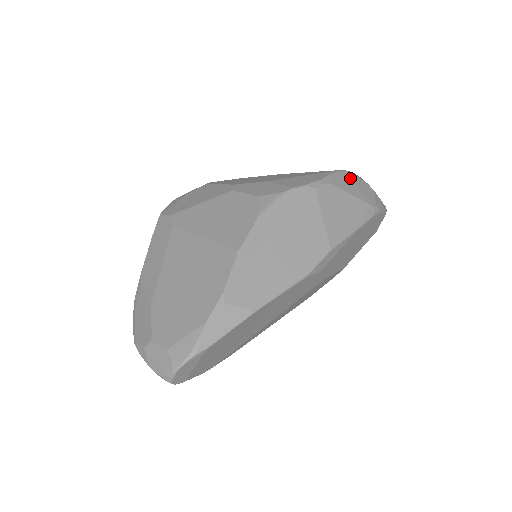
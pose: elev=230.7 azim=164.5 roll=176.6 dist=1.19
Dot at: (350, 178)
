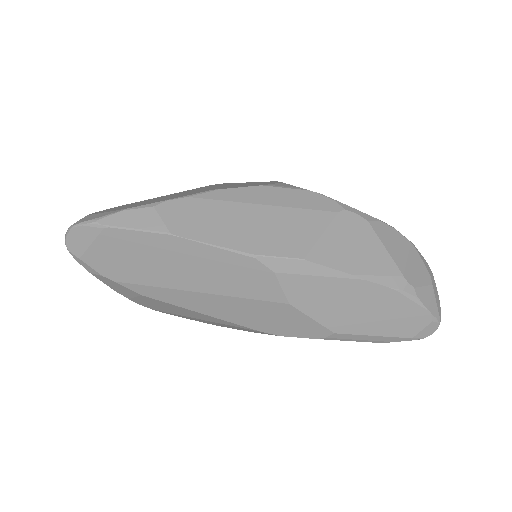
Dot at: (405, 245)
